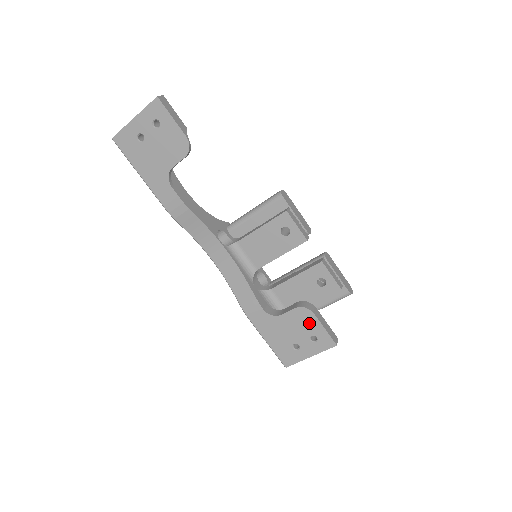
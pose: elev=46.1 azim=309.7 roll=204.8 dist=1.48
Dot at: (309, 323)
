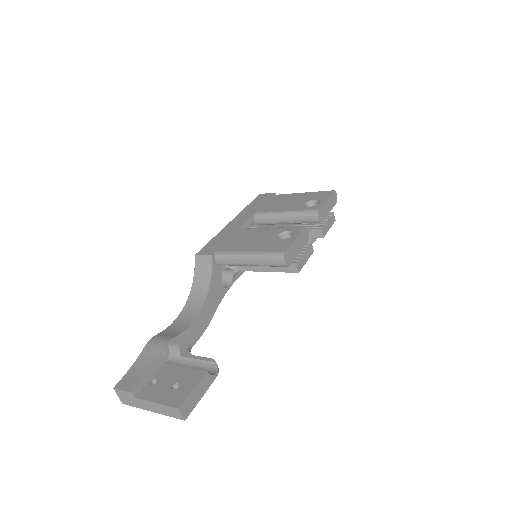
Dot at: occluded
